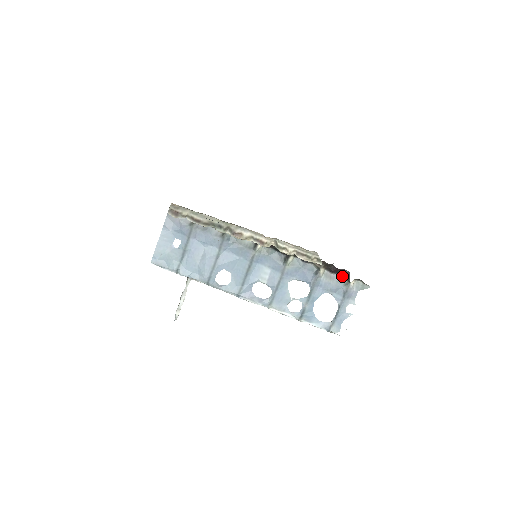
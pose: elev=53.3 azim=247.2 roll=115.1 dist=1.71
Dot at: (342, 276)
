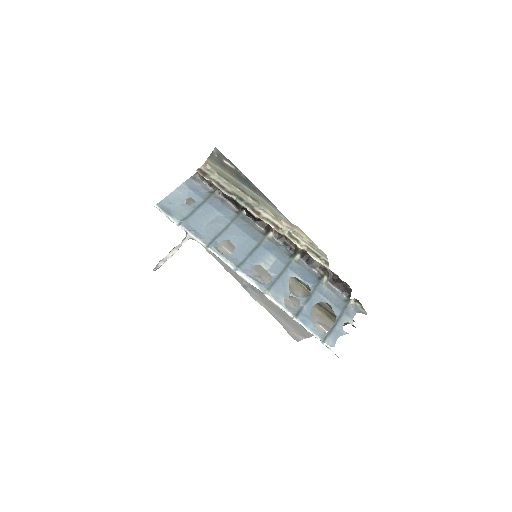
Dot at: (343, 292)
